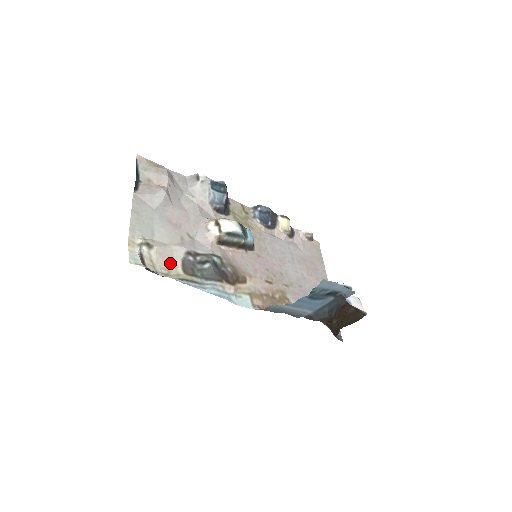
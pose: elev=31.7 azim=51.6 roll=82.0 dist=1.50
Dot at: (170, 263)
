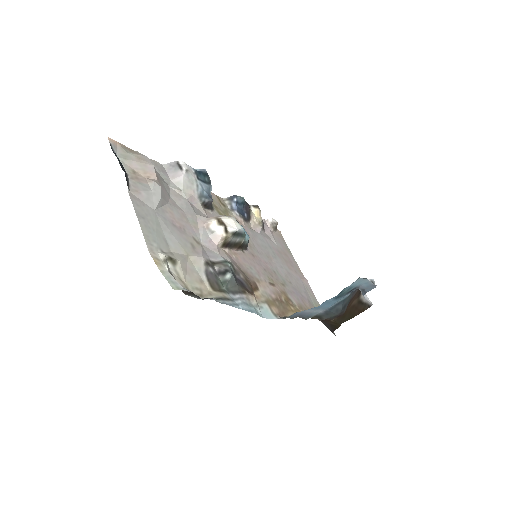
Dot at: (197, 280)
